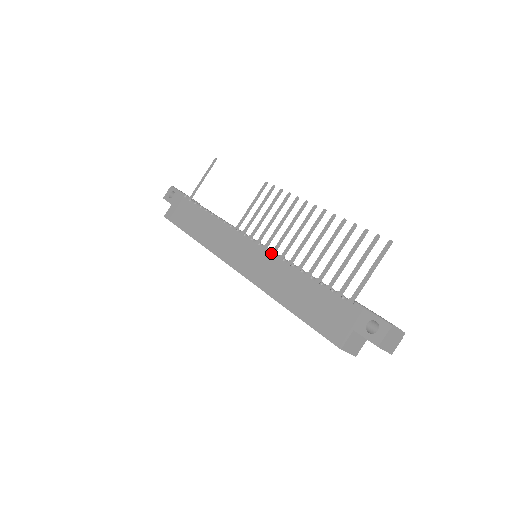
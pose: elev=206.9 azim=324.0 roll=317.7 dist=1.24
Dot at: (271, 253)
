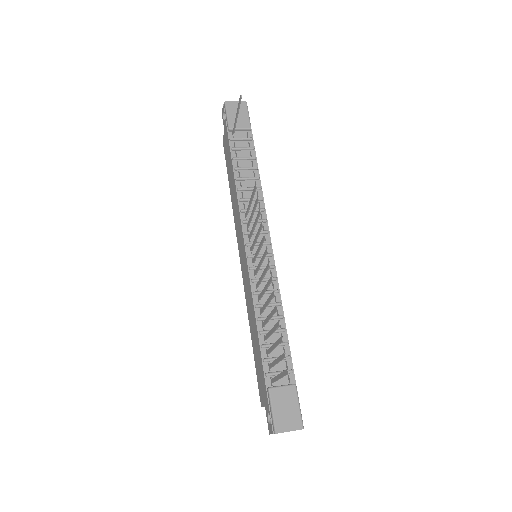
Dot at: (249, 278)
